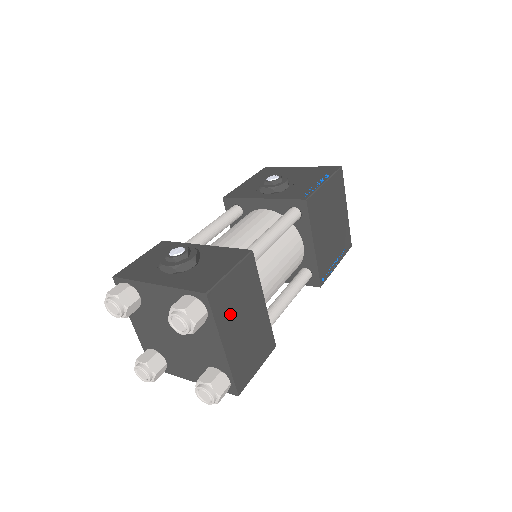
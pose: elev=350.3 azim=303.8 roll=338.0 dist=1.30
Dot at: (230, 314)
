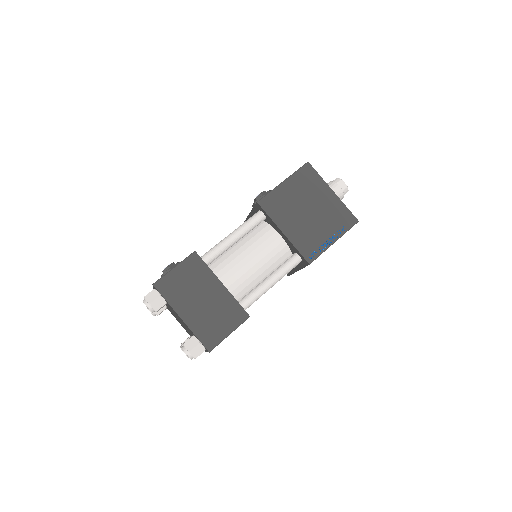
Dot at: (182, 295)
